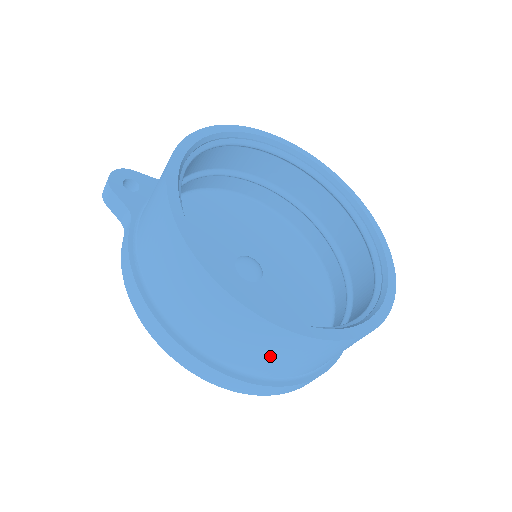
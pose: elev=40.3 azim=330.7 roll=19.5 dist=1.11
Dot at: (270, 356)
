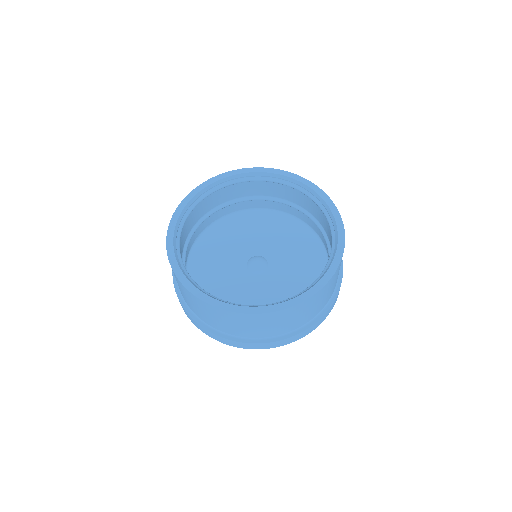
Dot at: (188, 299)
